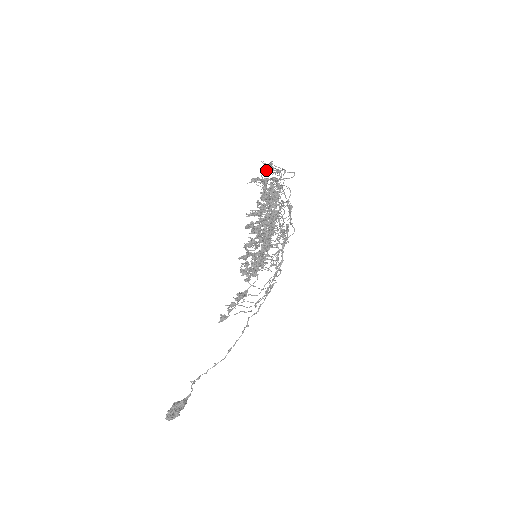
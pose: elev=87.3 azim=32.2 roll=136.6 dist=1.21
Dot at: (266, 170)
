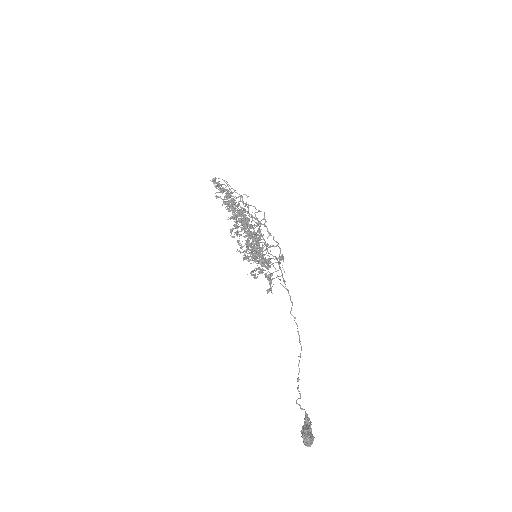
Dot at: occluded
